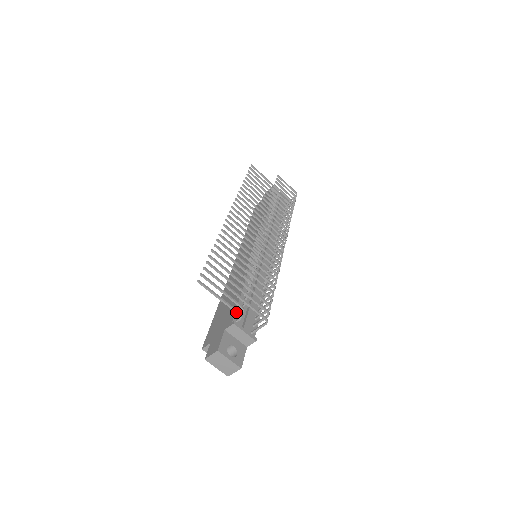
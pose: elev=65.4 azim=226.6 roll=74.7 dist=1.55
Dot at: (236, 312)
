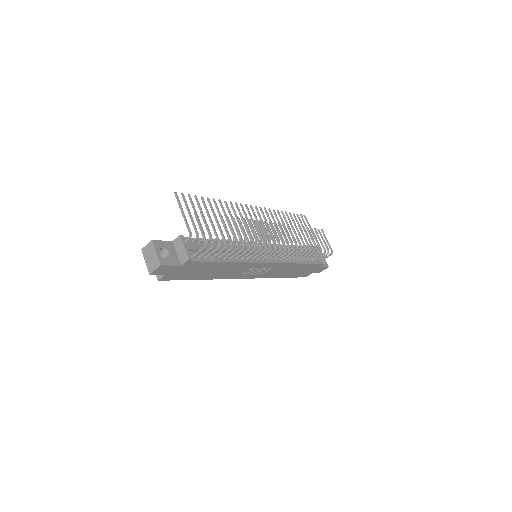
Dot at: (188, 230)
